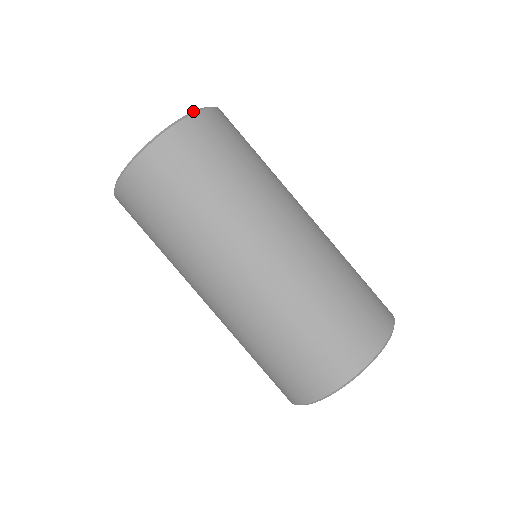
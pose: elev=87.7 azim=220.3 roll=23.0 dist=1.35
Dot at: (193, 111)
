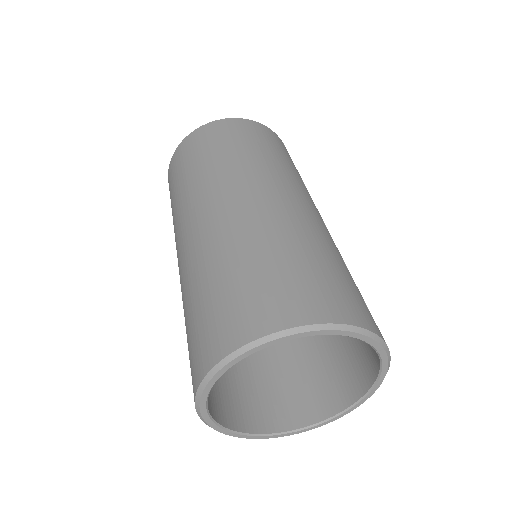
Dot at: (213, 122)
